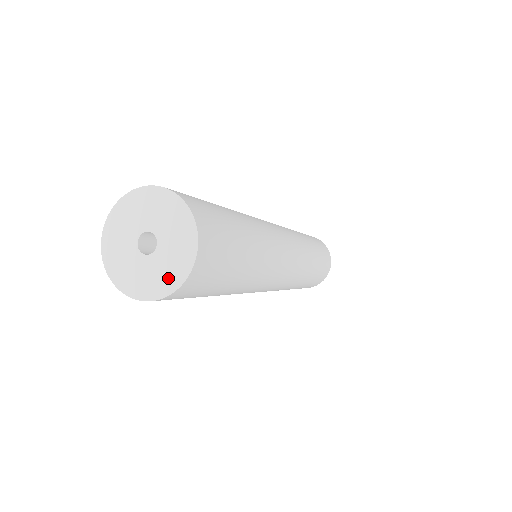
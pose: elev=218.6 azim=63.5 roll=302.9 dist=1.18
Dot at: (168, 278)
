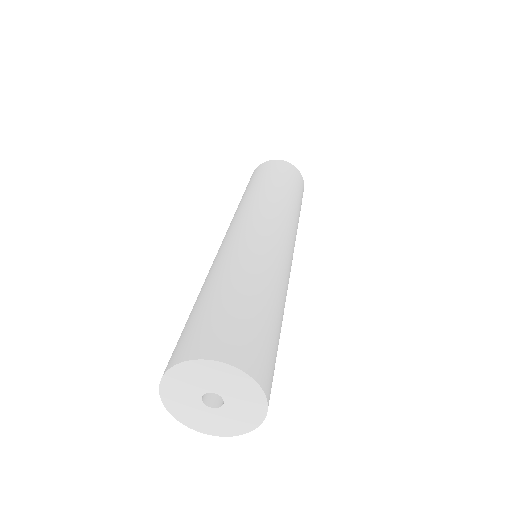
Dot at: (240, 424)
